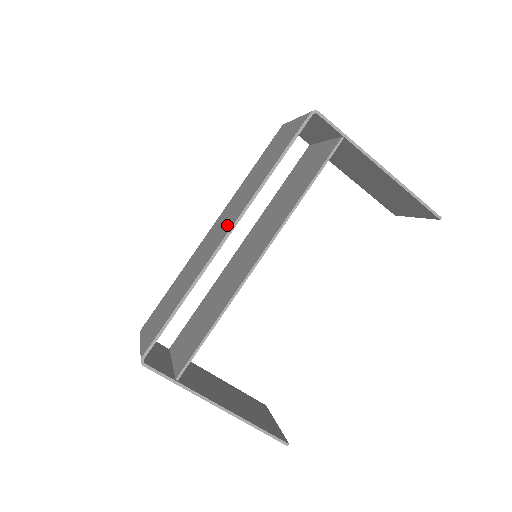
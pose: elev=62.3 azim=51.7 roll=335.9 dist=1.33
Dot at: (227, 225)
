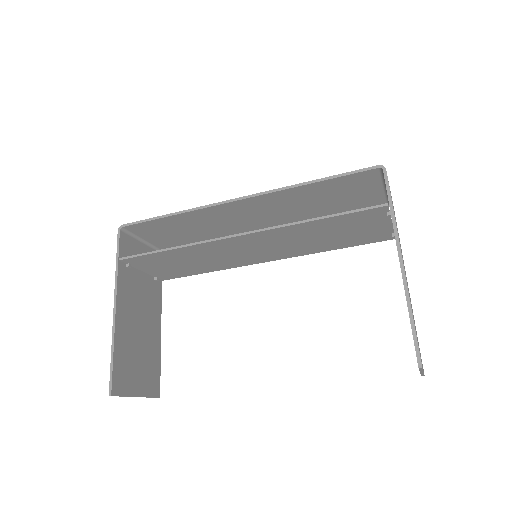
Dot at: (252, 204)
